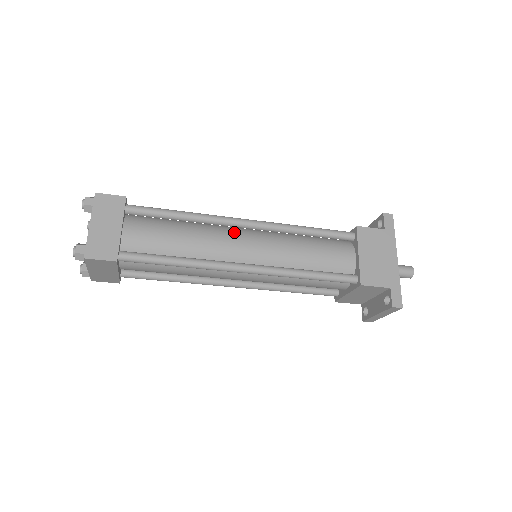
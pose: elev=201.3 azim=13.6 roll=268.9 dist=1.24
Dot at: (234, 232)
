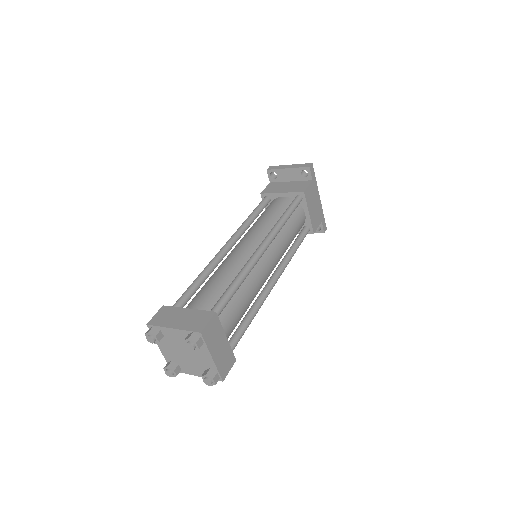
Dot at: (260, 262)
